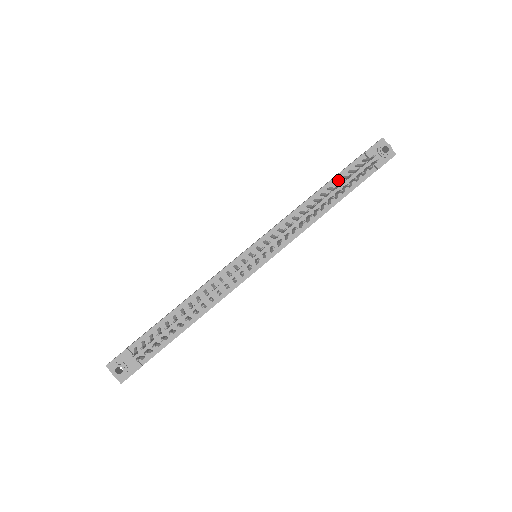
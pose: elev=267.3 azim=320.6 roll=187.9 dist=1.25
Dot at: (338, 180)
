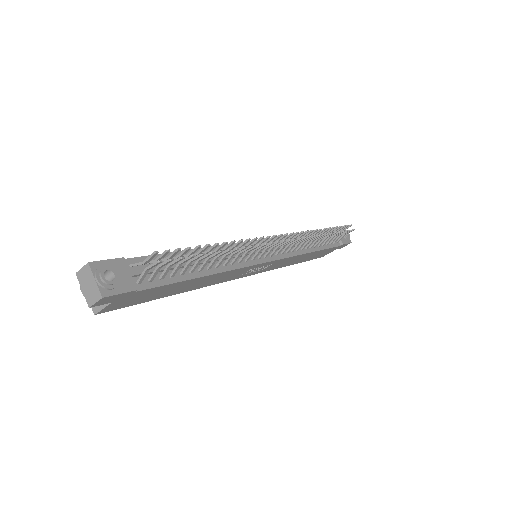
Dot at: occluded
